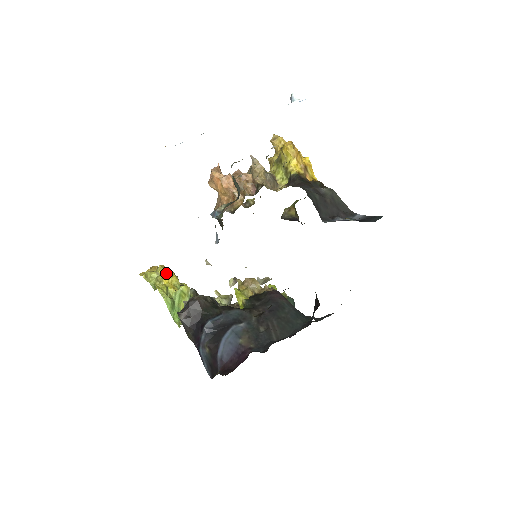
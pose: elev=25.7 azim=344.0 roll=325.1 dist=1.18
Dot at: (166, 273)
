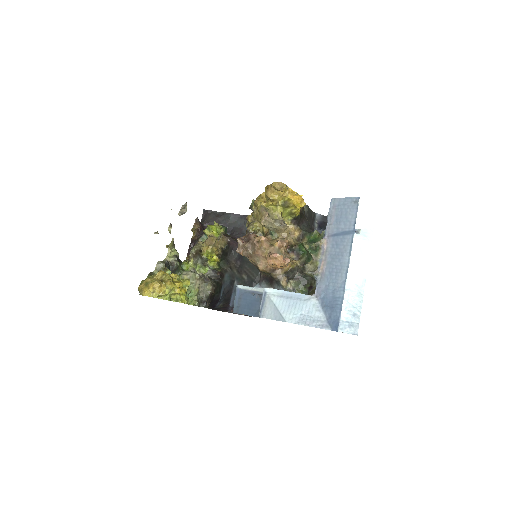
Dot at: (175, 286)
